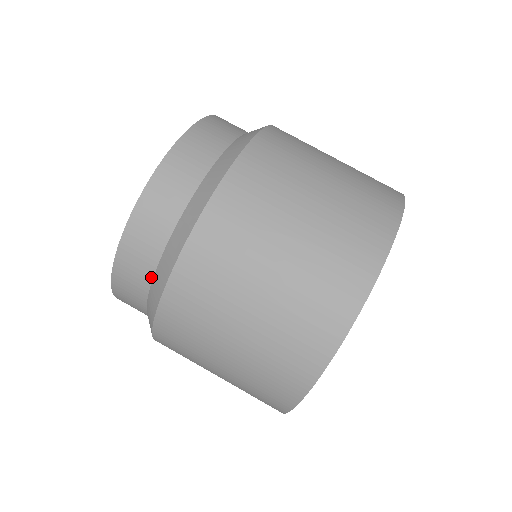
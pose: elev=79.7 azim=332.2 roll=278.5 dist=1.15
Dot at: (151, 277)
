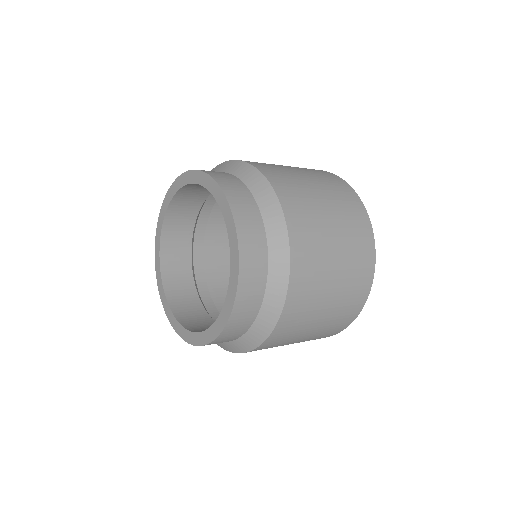
Dot at: (259, 213)
